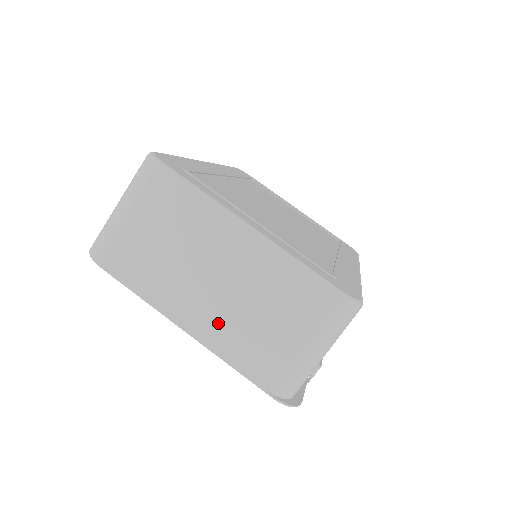
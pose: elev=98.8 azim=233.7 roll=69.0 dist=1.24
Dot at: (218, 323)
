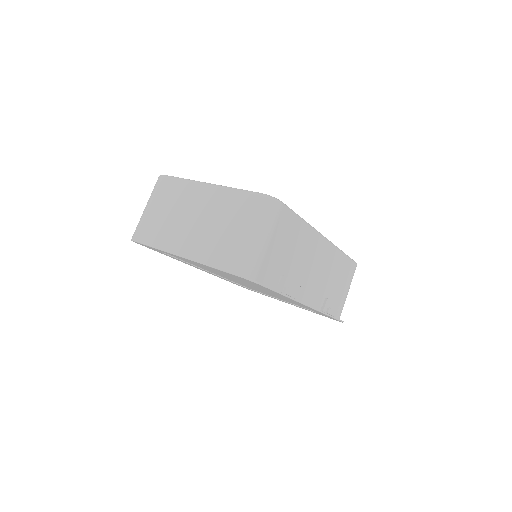
Dot at: (197, 242)
